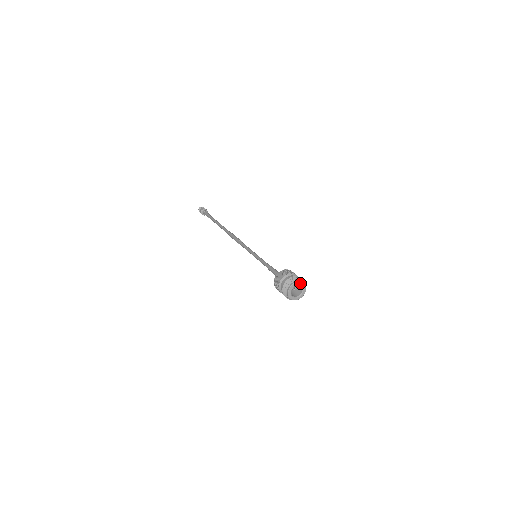
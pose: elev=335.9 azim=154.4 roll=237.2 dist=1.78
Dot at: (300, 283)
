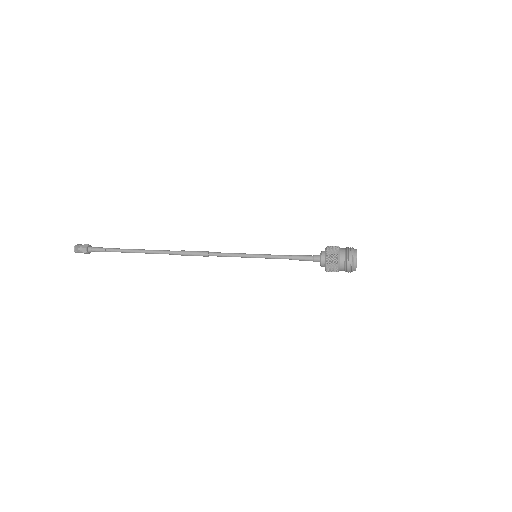
Dot at: occluded
